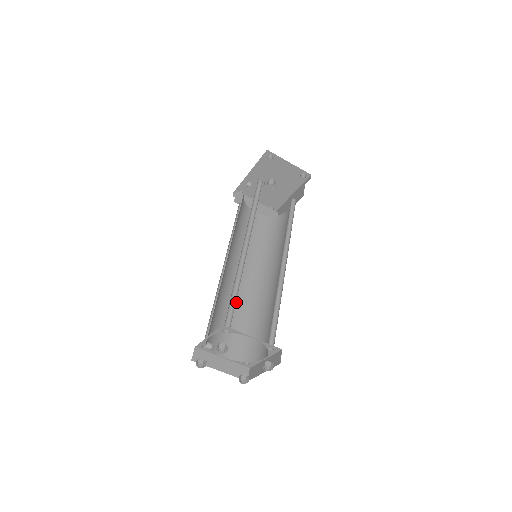
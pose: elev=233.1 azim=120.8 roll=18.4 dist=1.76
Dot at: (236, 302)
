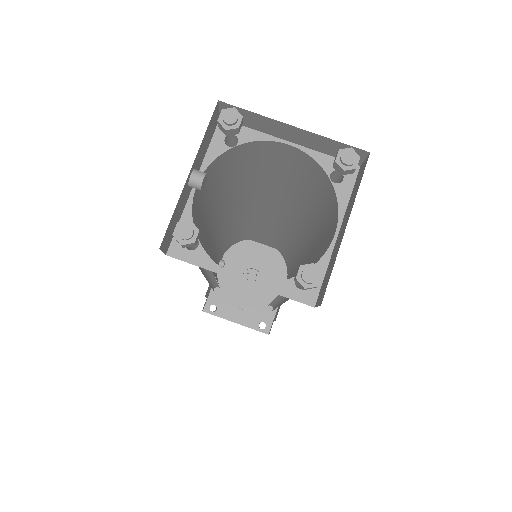
Dot at: occluded
